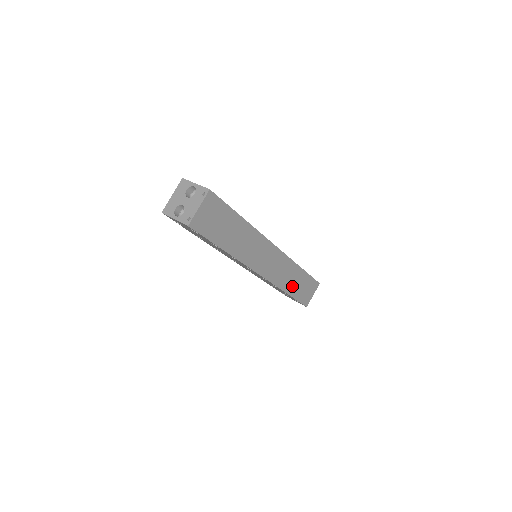
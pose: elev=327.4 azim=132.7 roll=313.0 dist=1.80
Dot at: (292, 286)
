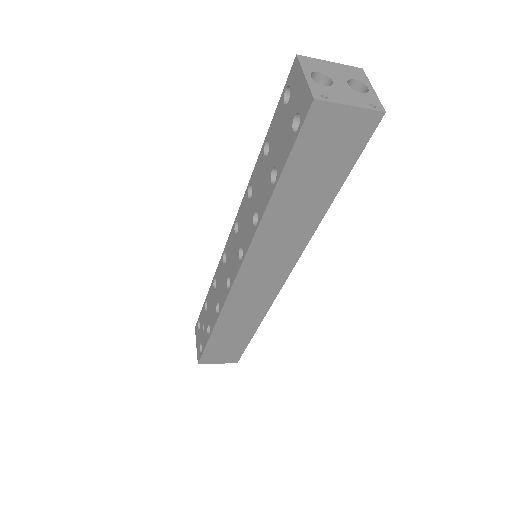
Dot at: (227, 330)
